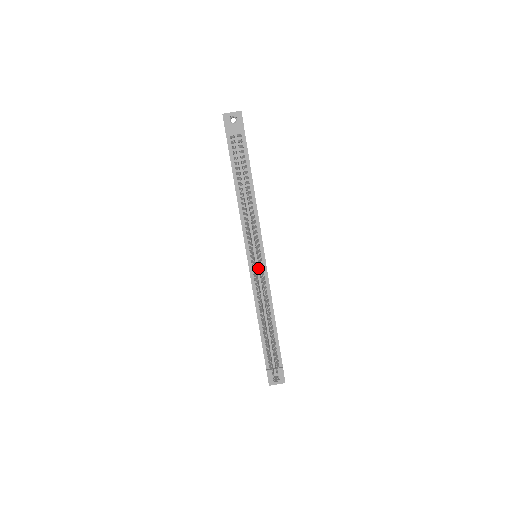
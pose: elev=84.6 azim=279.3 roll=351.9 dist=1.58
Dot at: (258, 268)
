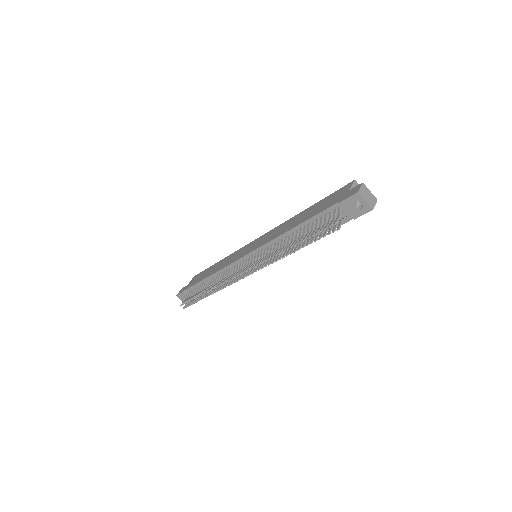
Dot at: occluded
